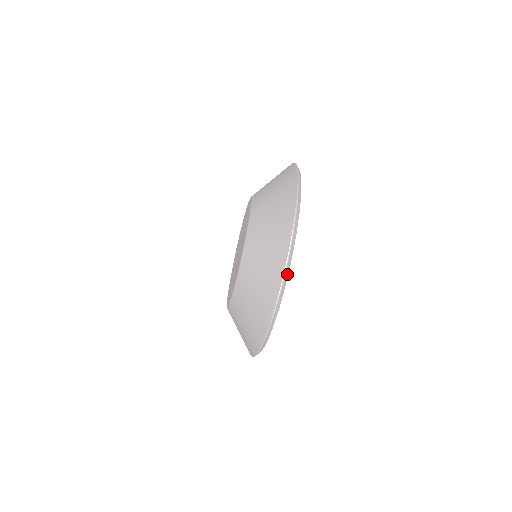
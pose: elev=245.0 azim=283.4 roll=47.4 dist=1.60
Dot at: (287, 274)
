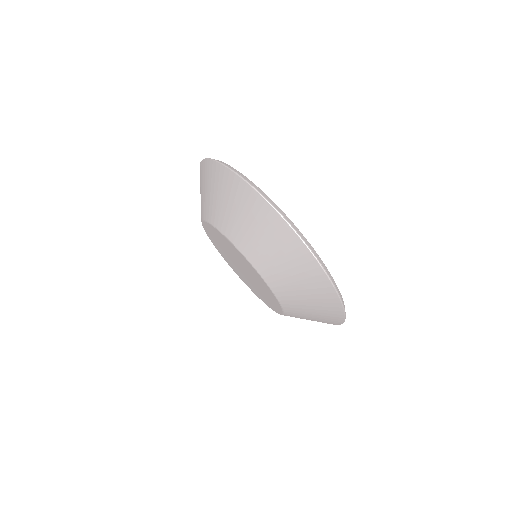
Dot at: occluded
